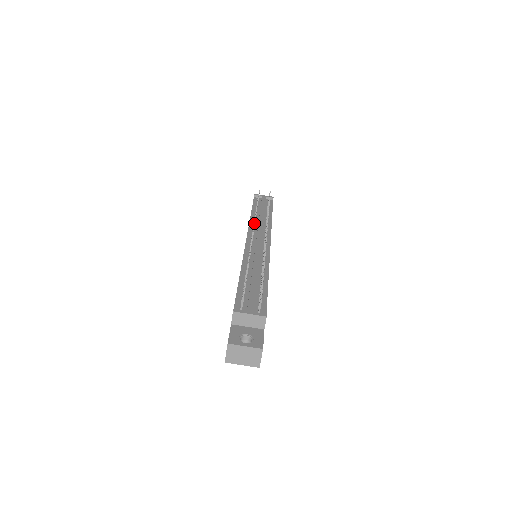
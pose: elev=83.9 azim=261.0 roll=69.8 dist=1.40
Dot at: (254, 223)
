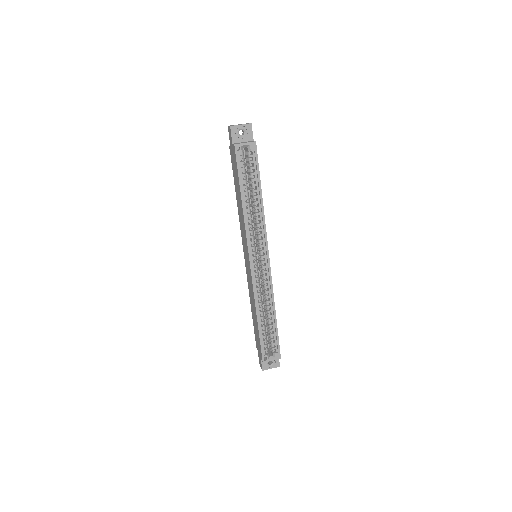
Dot at: occluded
